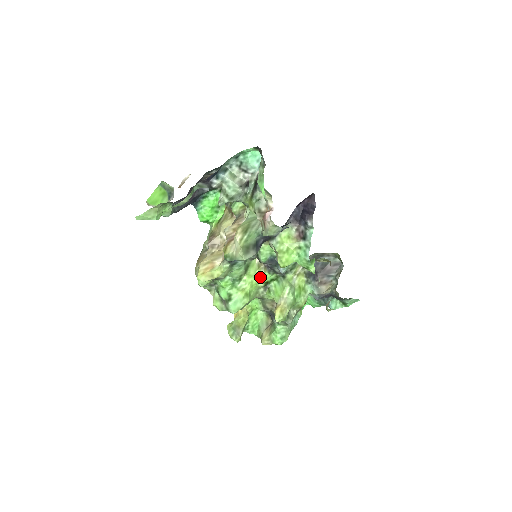
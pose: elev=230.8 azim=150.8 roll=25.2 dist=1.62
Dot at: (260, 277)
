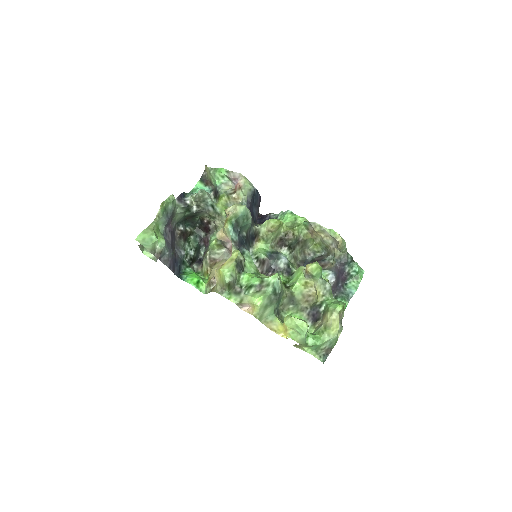
Dot at: occluded
